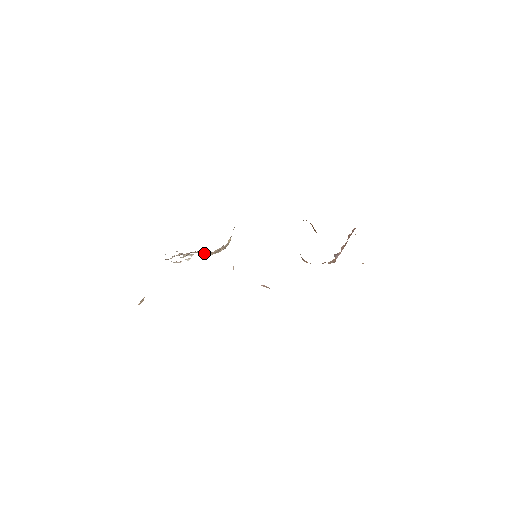
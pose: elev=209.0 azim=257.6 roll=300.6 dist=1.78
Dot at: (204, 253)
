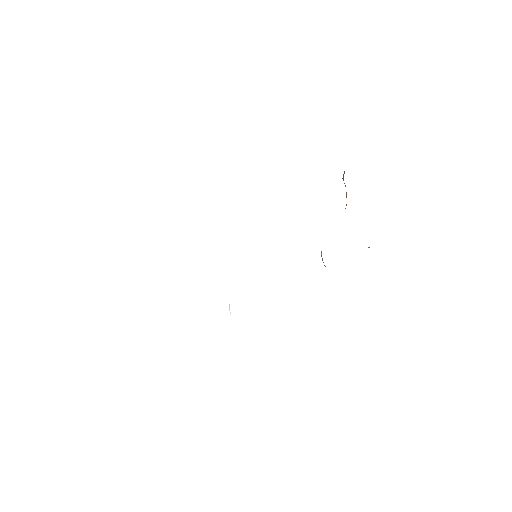
Dot at: occluded
